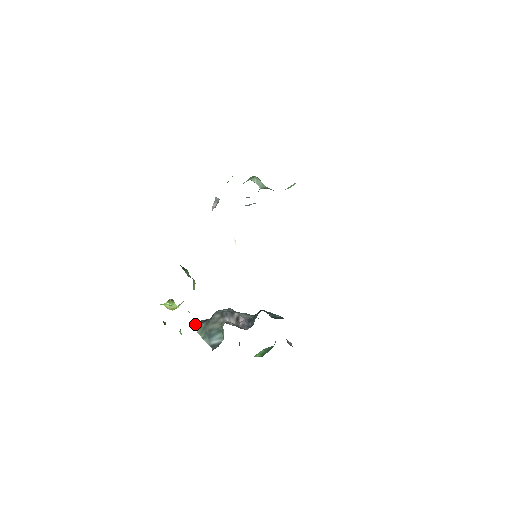
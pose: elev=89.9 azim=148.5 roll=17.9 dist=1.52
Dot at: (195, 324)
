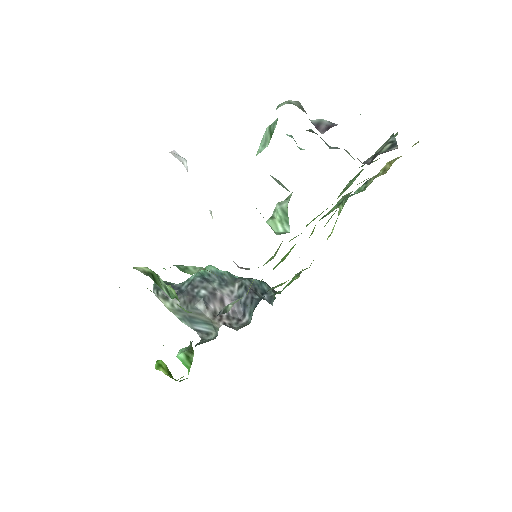
Dot at: (158, 296)
